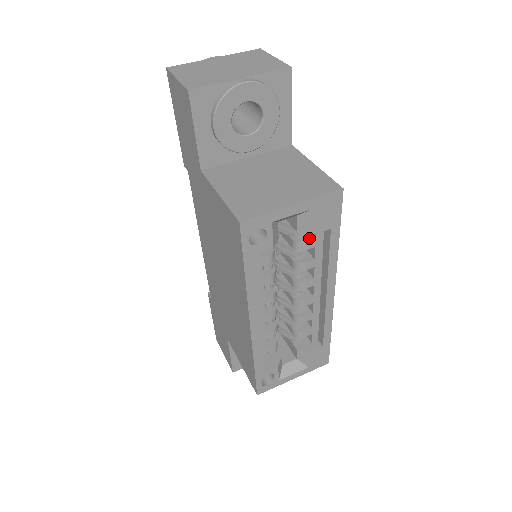
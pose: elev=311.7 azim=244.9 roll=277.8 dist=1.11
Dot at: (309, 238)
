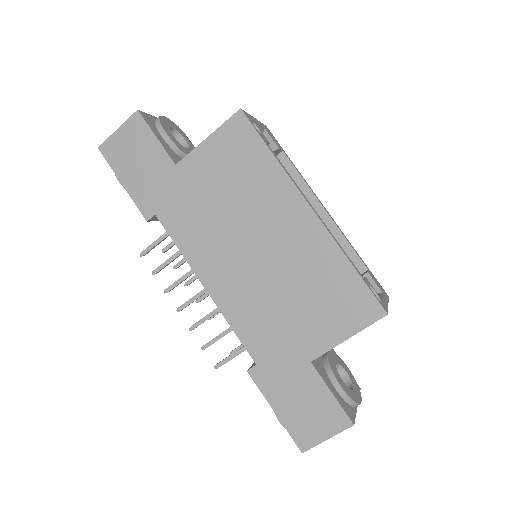
Dot at: occluded
